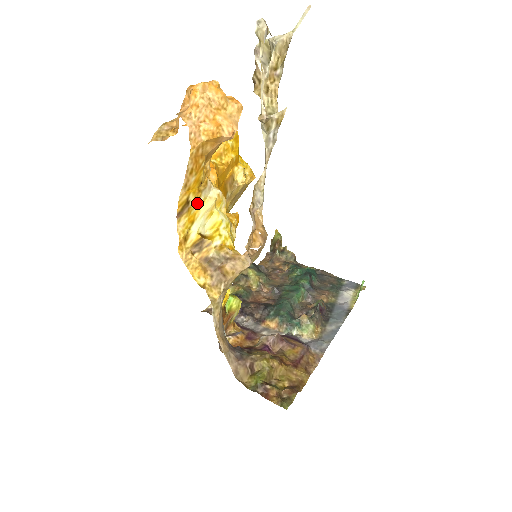
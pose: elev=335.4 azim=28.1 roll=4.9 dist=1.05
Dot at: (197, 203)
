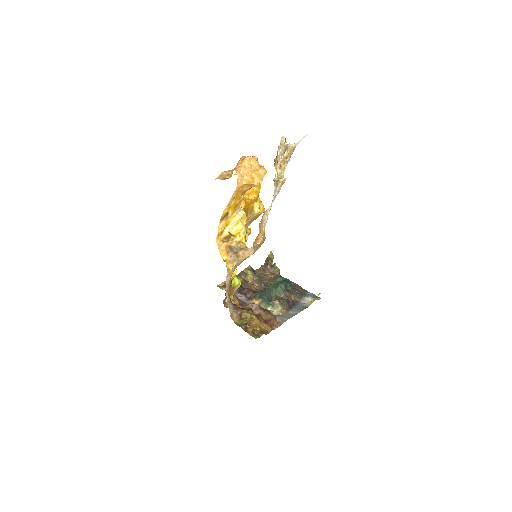
Dot at: (232, 216)
